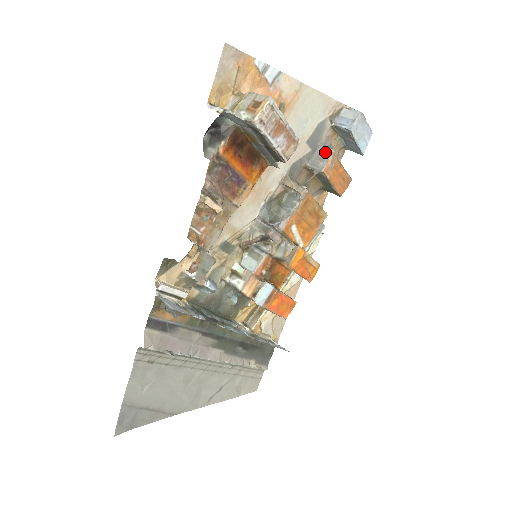
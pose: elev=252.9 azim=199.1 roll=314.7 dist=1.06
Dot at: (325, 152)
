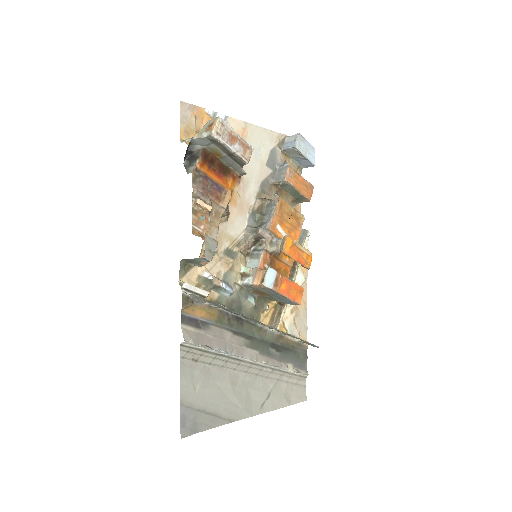
Dot at: (283, 168)
